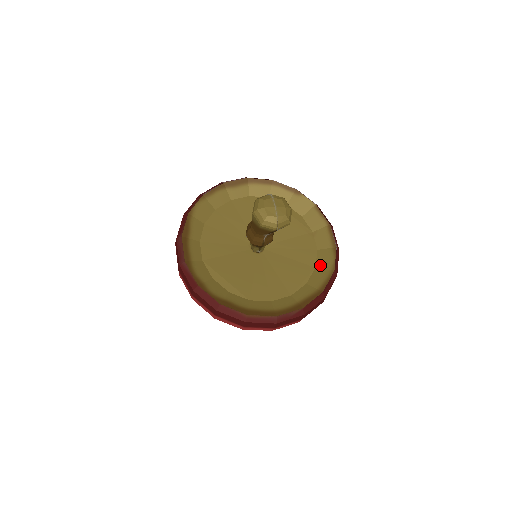
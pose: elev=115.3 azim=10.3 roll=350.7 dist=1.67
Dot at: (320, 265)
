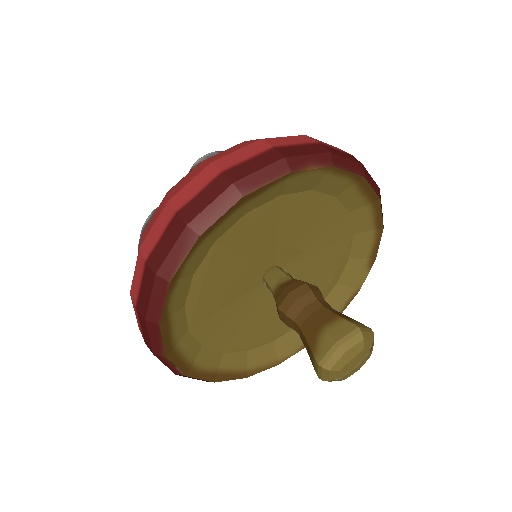
Dot at: (279, 344)
